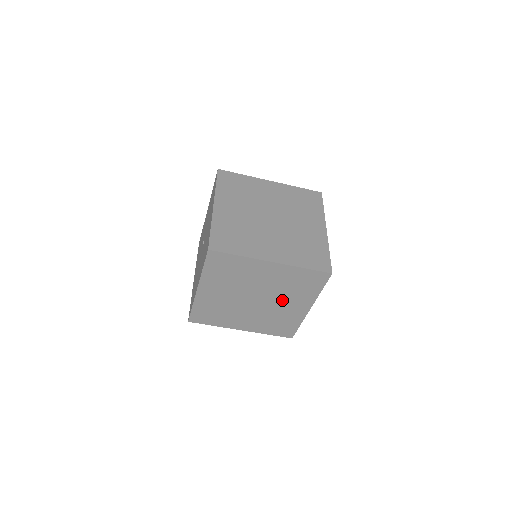
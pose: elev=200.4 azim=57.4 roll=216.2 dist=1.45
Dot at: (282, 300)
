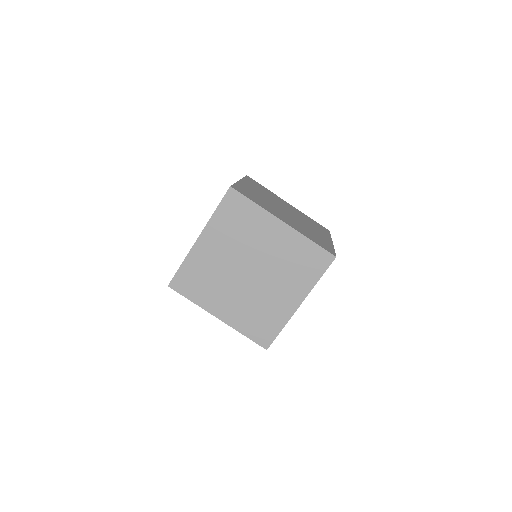
Dot at: (276, 282)
